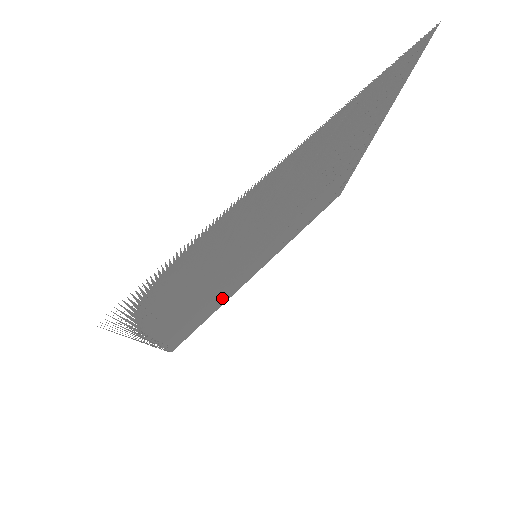
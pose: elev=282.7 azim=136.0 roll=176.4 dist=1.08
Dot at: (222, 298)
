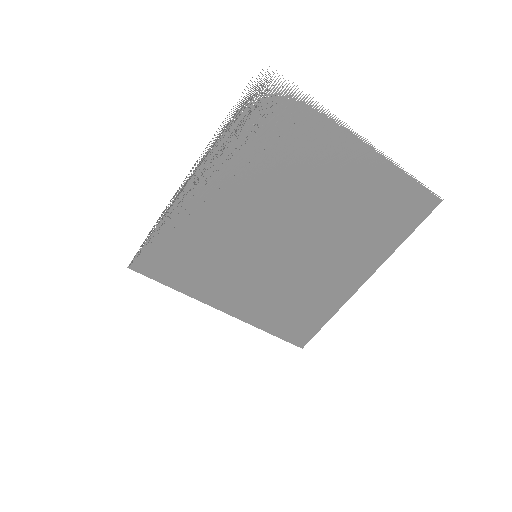
Dot at: (199, 273)
